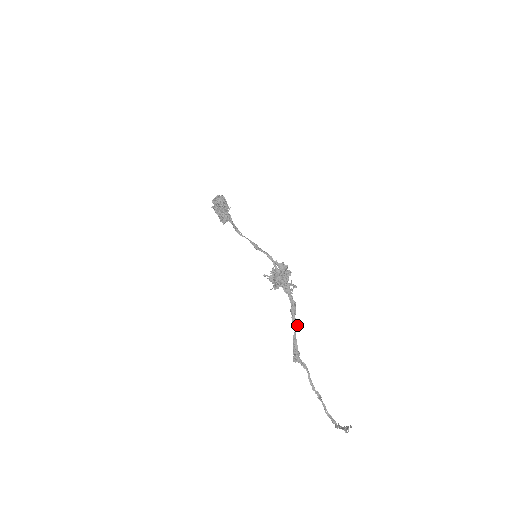
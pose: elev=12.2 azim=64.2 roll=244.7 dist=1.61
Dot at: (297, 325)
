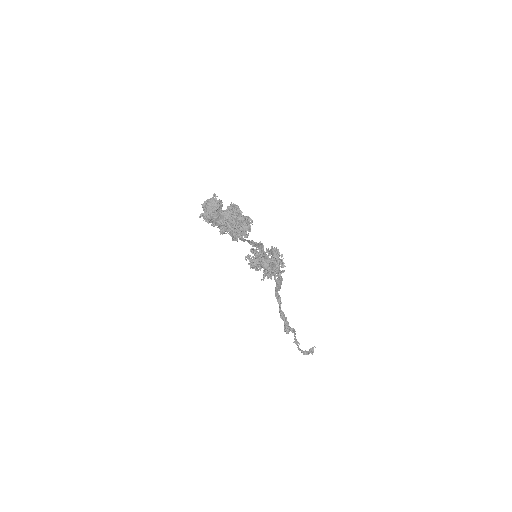
Dot at: (280, 298)
